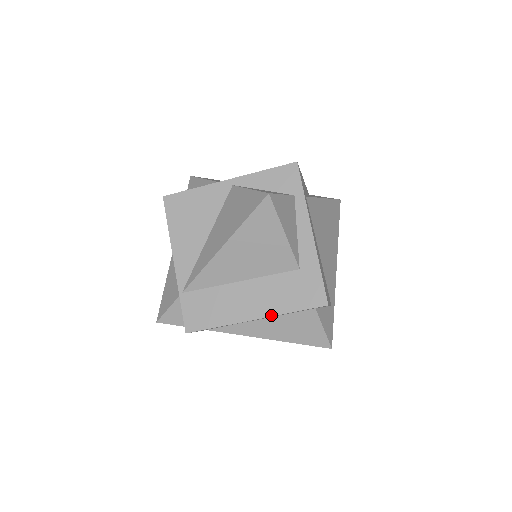
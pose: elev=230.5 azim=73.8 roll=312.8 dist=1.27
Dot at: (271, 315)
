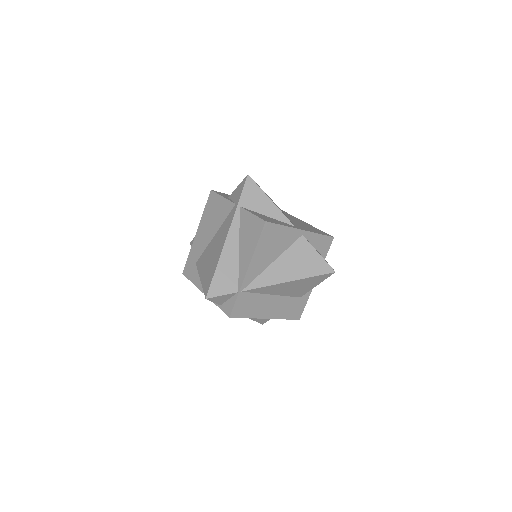
Dot at: (275, 318)
